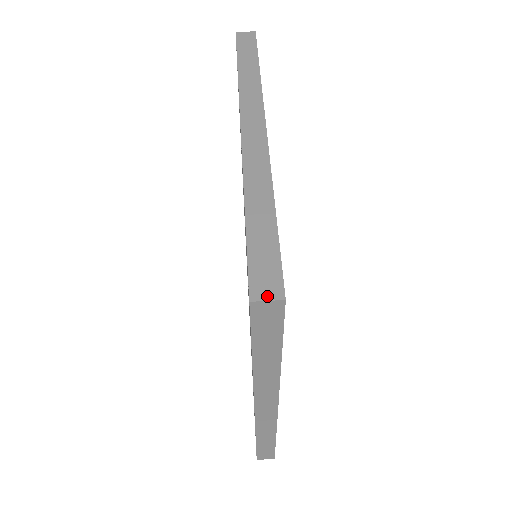
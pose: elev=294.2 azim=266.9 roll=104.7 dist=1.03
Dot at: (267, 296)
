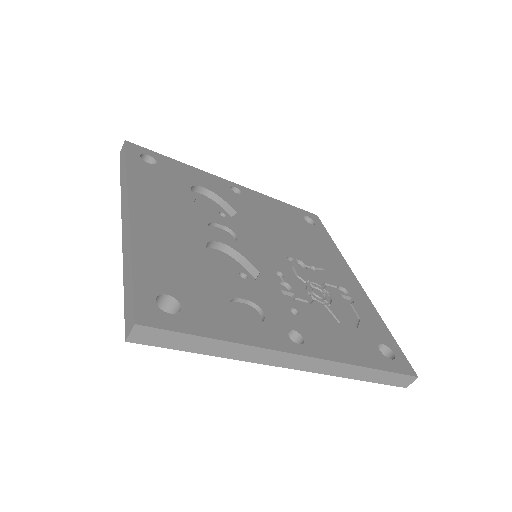
Dot at: (411, 383)
